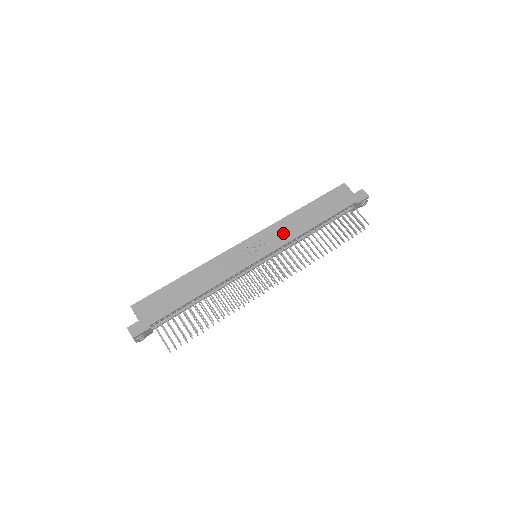
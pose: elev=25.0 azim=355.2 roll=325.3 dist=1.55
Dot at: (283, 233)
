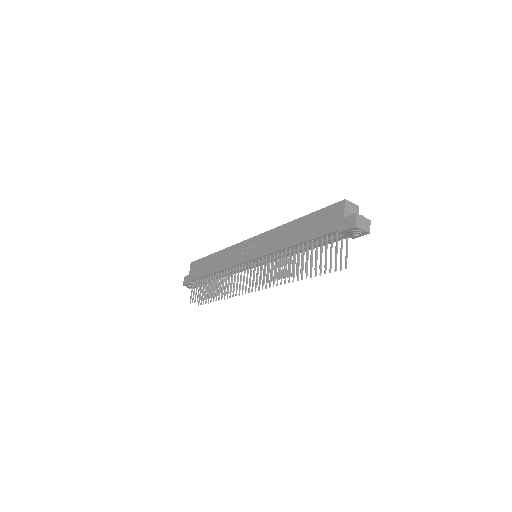
Dot at: (271, 242)
